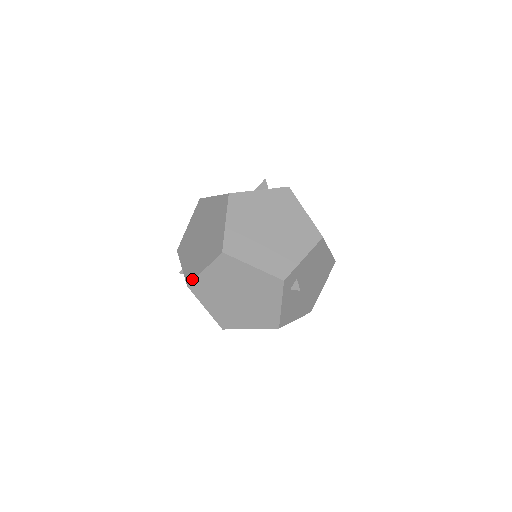
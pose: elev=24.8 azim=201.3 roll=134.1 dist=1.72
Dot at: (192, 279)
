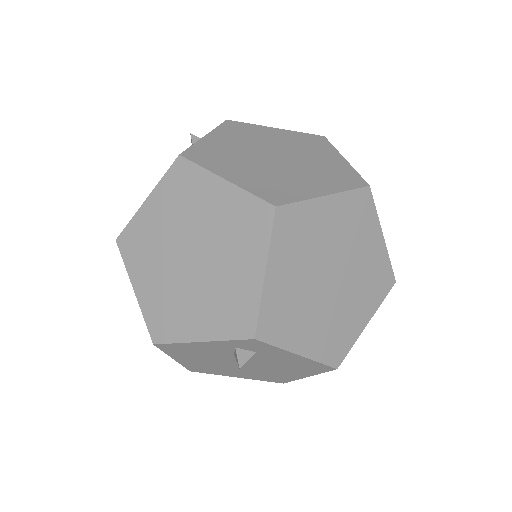
Dot at: (197, 160)
